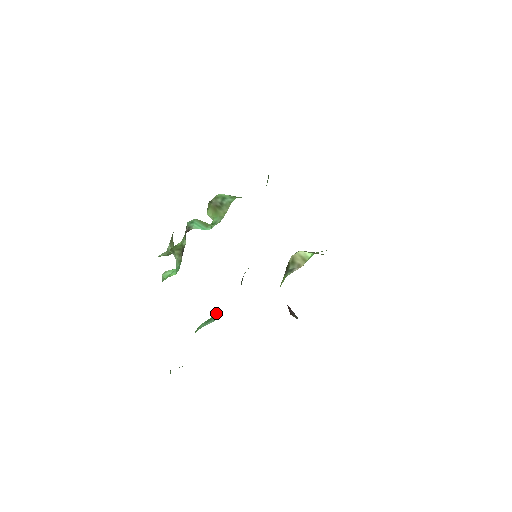
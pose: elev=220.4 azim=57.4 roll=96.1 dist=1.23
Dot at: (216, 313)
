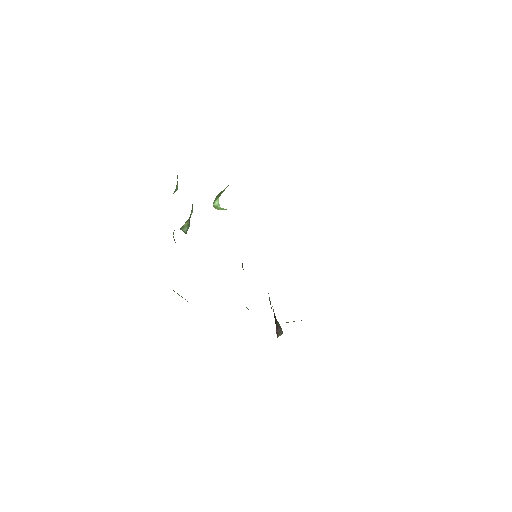
Dot at: occluded
